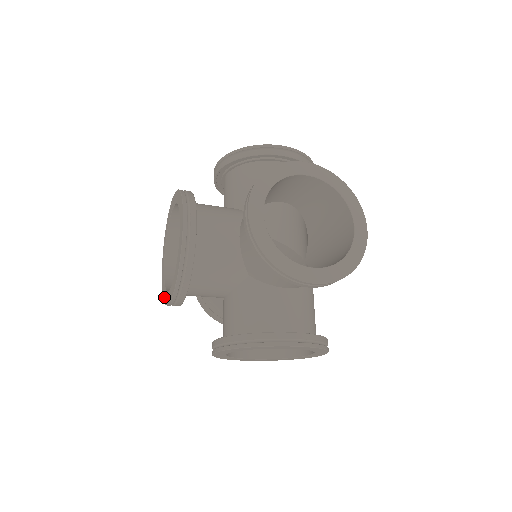
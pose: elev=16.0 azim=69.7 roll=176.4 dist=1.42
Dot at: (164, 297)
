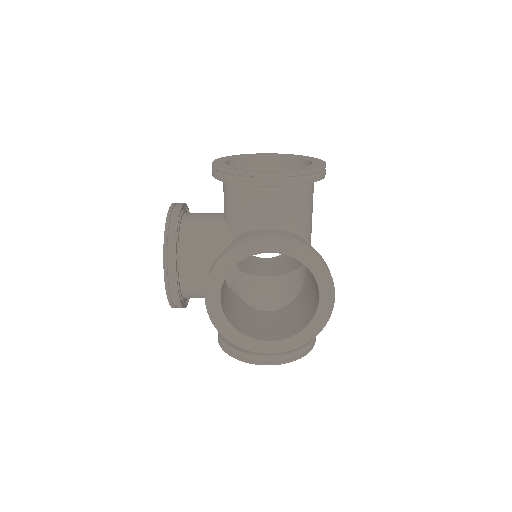
Dot at: occluded
